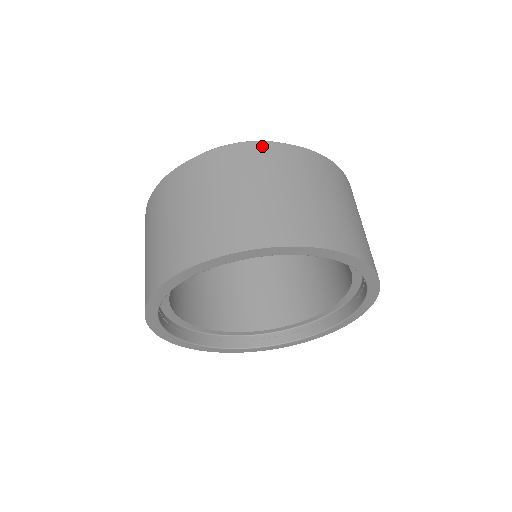
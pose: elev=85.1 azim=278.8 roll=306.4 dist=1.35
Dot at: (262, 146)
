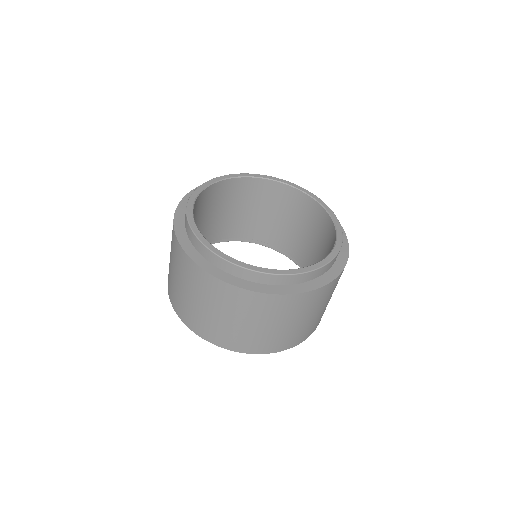
Dot at: (283, 298)
